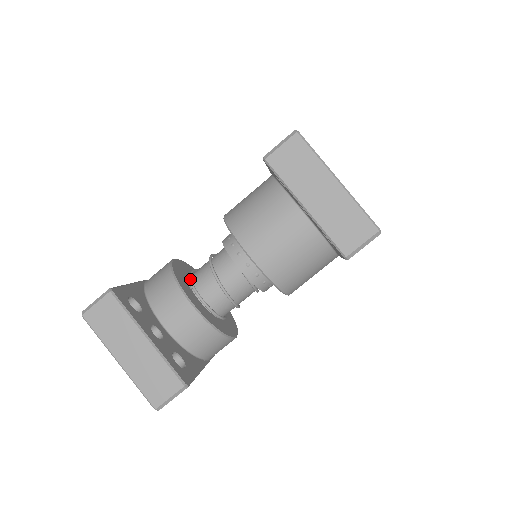
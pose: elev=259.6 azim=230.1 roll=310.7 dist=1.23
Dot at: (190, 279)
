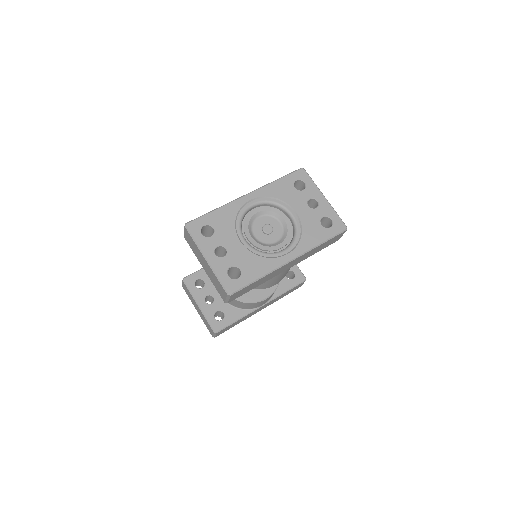
Dot at: occluded
